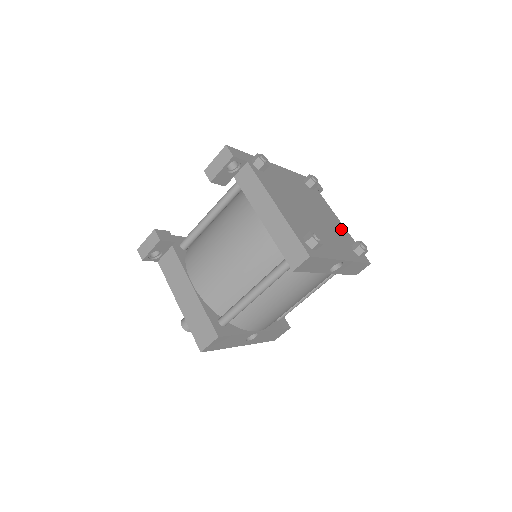
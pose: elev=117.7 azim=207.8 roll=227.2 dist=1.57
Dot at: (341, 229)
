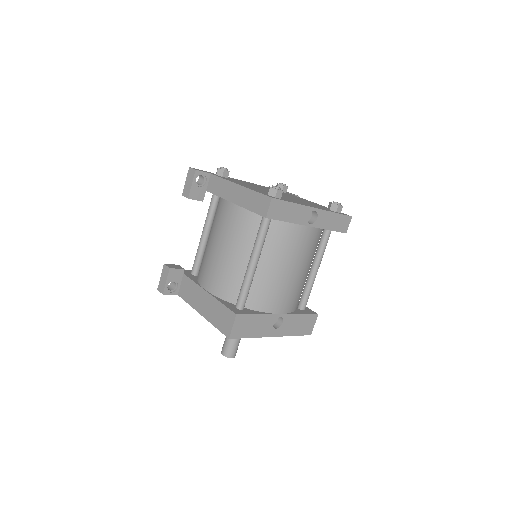
Dot at: (316, 204)
